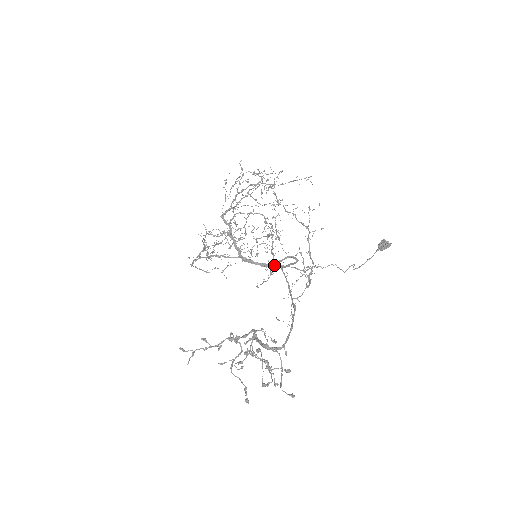
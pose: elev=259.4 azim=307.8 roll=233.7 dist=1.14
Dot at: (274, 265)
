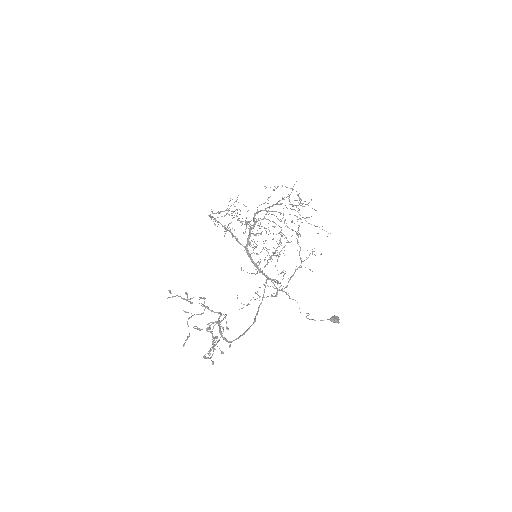
Dot at: (262, 272)
